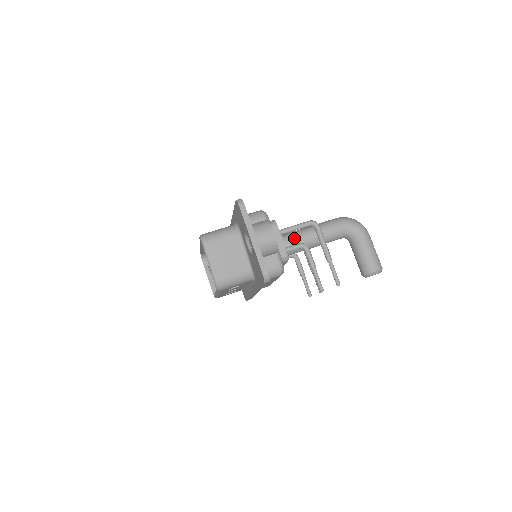
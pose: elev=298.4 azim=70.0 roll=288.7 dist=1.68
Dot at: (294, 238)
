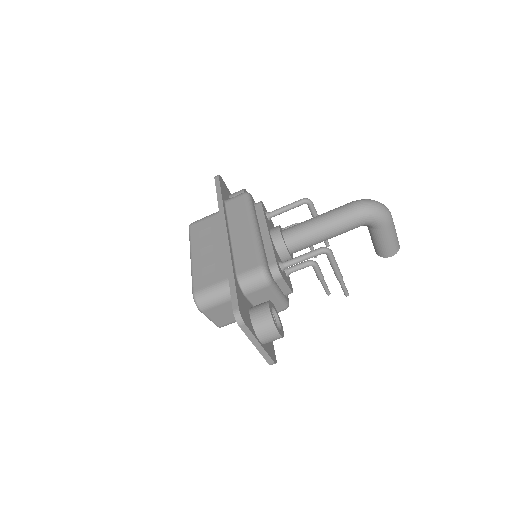
Dot at: (300, 244)
